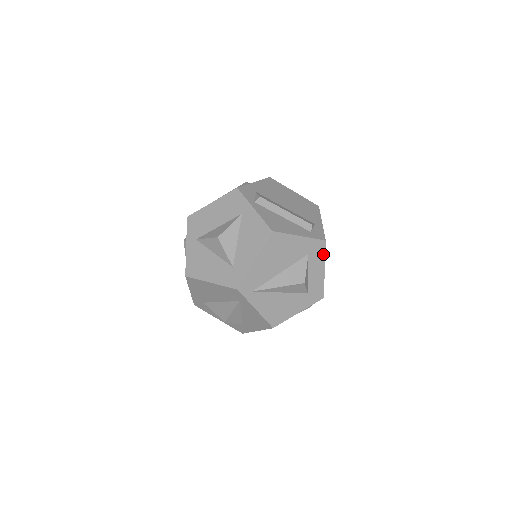
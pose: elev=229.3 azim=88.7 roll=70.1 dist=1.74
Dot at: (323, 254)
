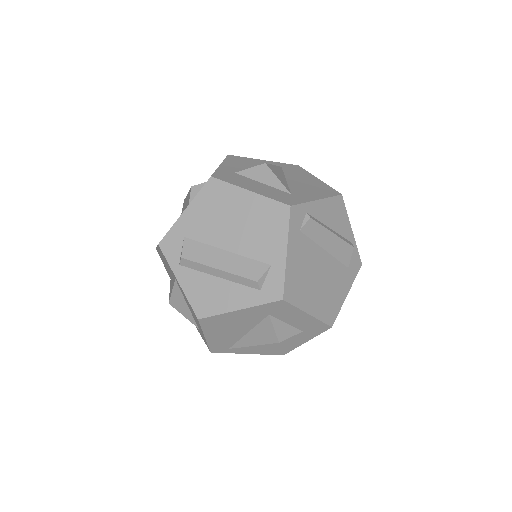
Dot at: (292, 307)
